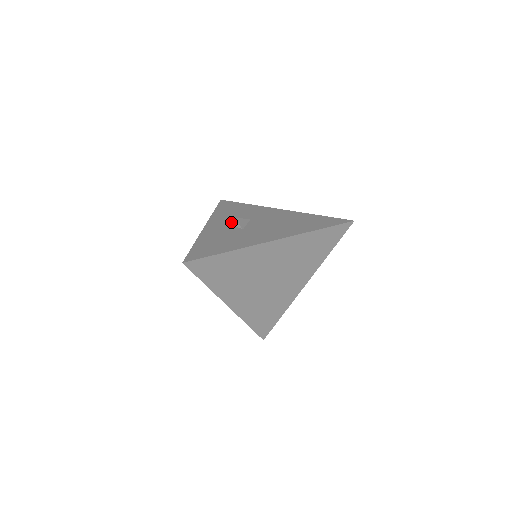
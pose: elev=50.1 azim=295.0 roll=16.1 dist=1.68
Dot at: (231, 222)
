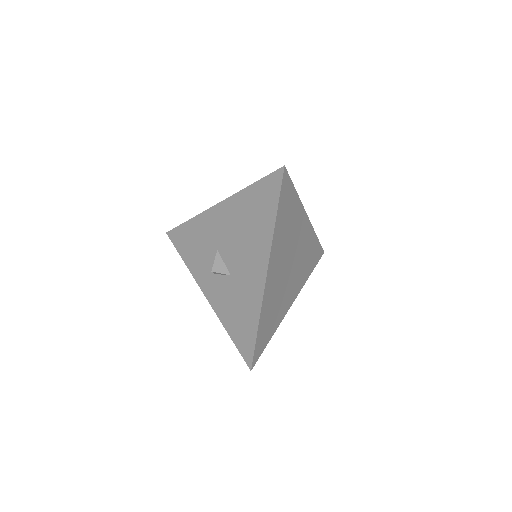
Dot at: occluded
